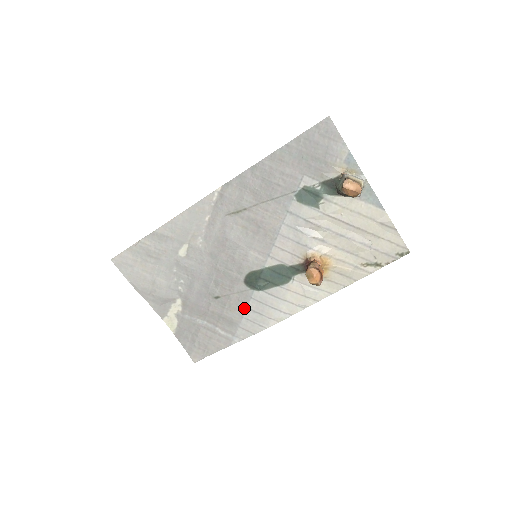
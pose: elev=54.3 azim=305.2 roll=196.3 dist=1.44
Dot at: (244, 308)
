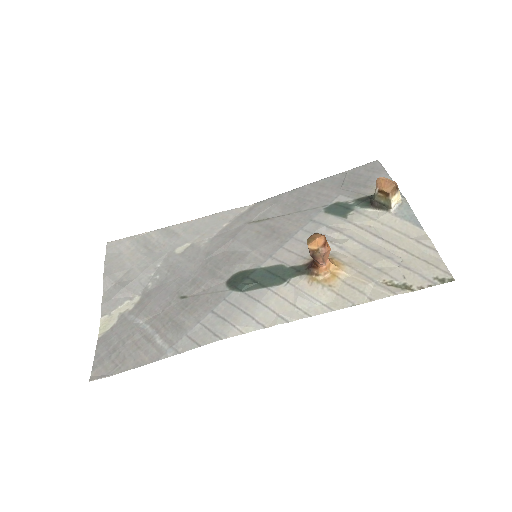
Dot at: (208, 311)
